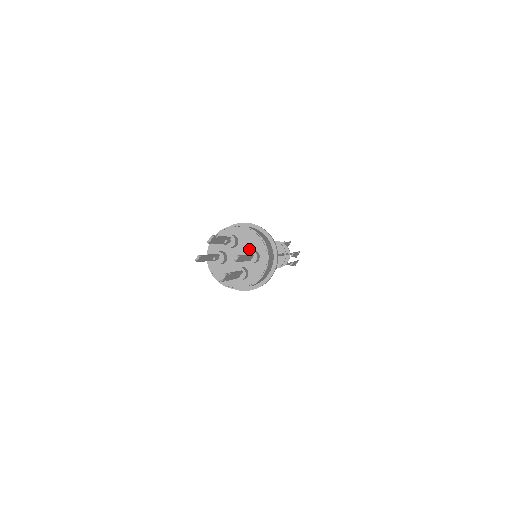
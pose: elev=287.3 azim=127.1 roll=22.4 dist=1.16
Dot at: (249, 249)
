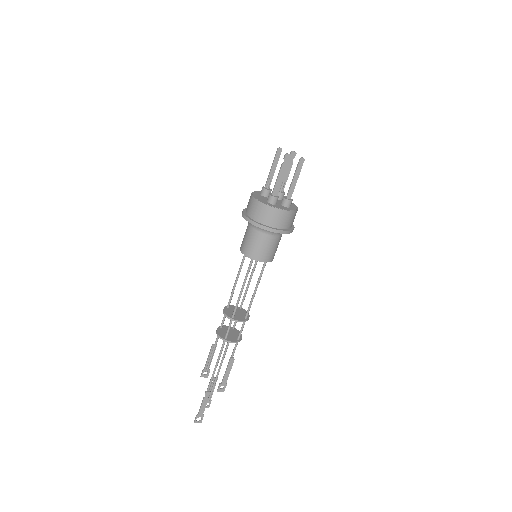
Dot at: occluded
